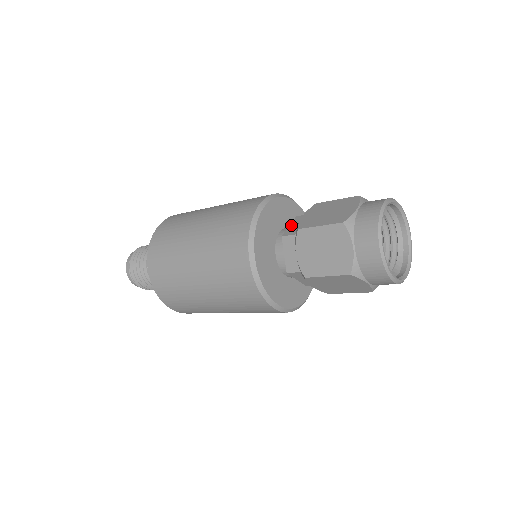
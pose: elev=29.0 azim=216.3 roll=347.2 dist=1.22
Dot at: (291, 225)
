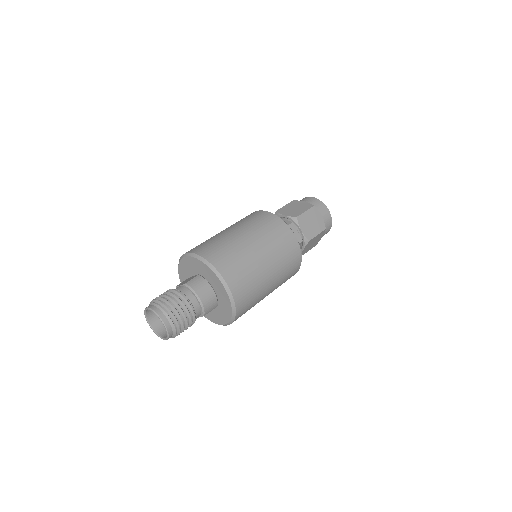
Dot at: occluded
